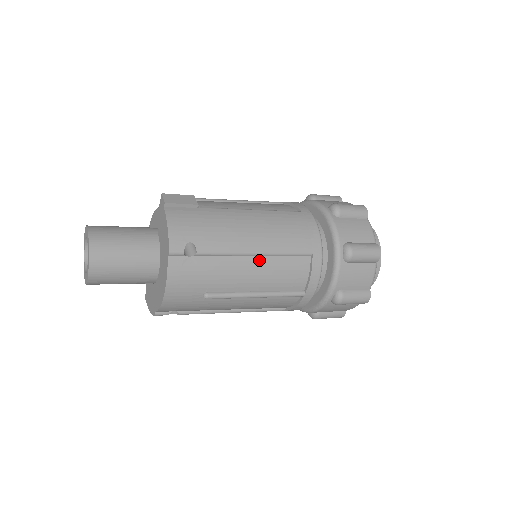
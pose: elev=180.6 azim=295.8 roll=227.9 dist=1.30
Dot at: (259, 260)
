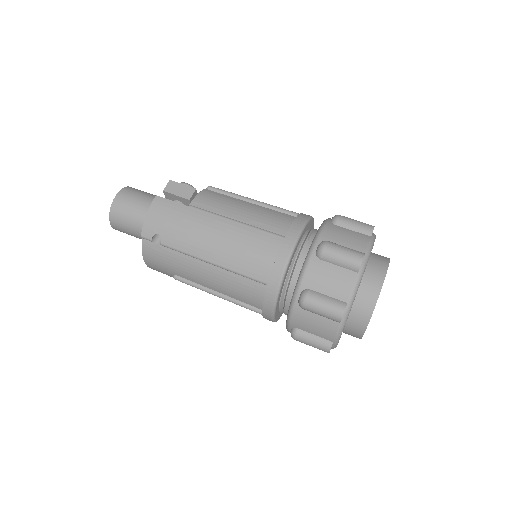
Dot at: (215, 269)
